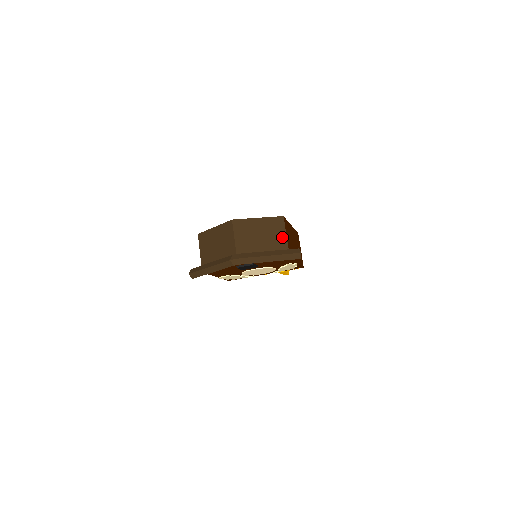
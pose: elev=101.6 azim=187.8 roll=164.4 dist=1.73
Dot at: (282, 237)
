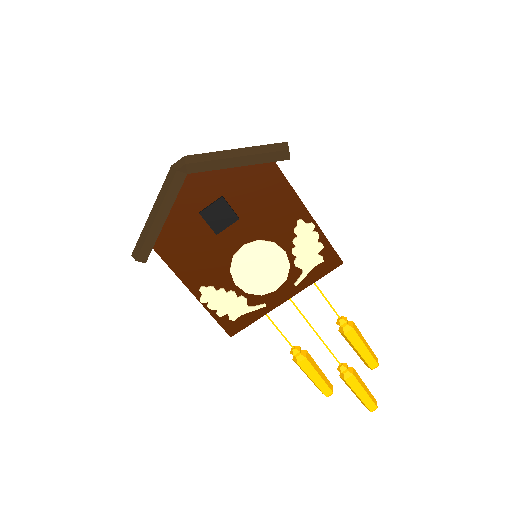
Dot at: occluded
